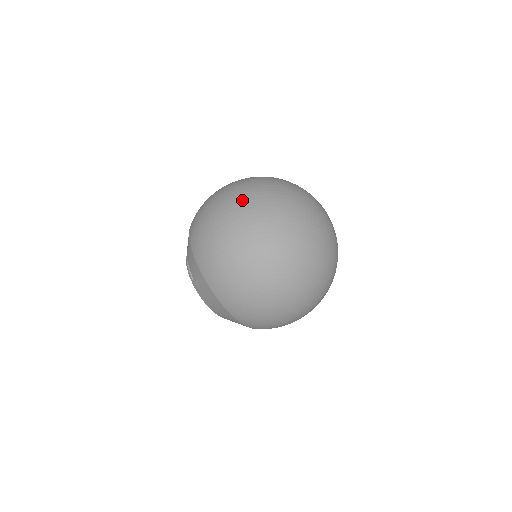
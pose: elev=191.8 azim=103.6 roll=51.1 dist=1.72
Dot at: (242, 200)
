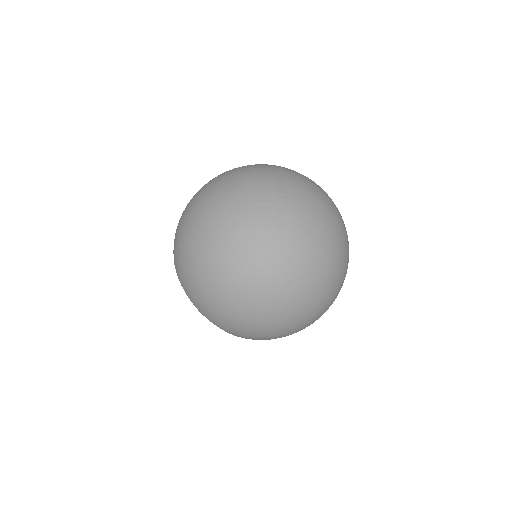
Dot at: (209, 205)
